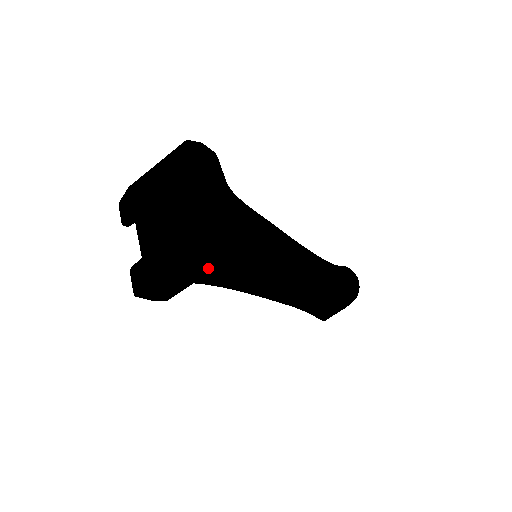
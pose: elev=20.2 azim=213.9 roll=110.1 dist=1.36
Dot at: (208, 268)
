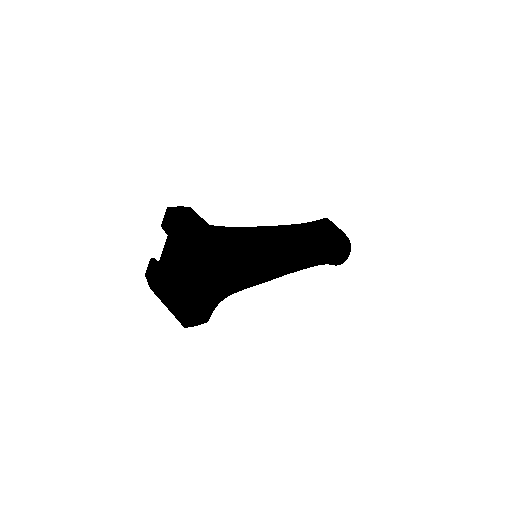
Dot at: occluded
